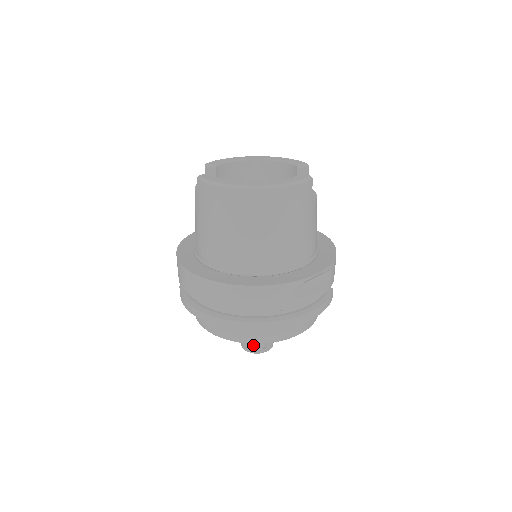
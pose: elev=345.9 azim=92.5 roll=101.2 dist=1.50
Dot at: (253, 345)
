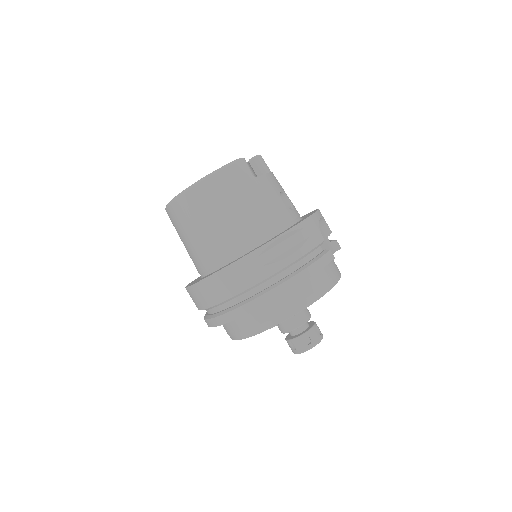
Dot at: (296, 344)
